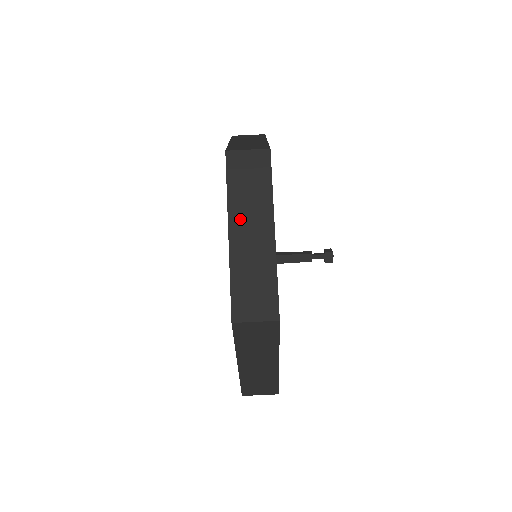
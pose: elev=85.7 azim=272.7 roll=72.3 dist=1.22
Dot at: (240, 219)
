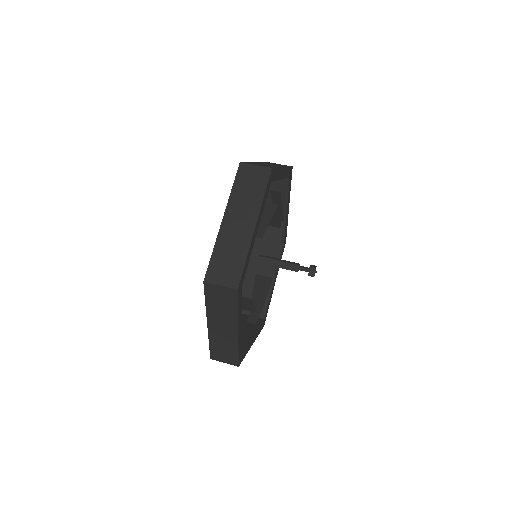
Dot at: (234, 211)
